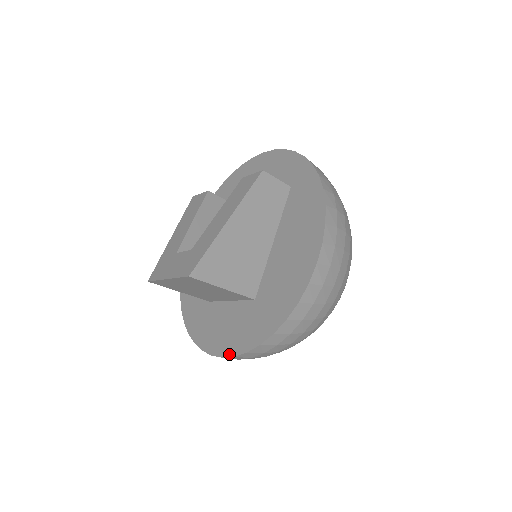
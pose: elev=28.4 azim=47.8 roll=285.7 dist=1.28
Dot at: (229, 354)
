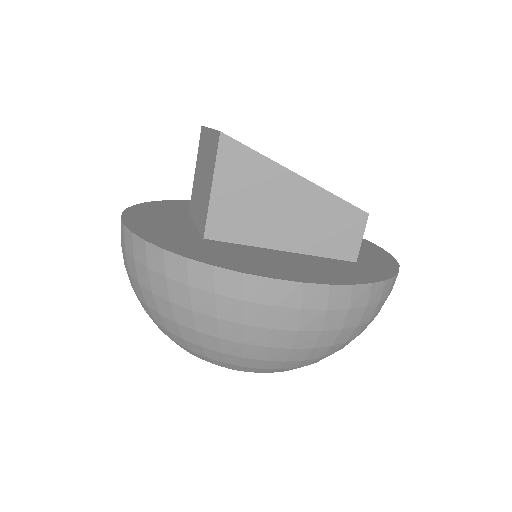
Dot at: (127, 222)
